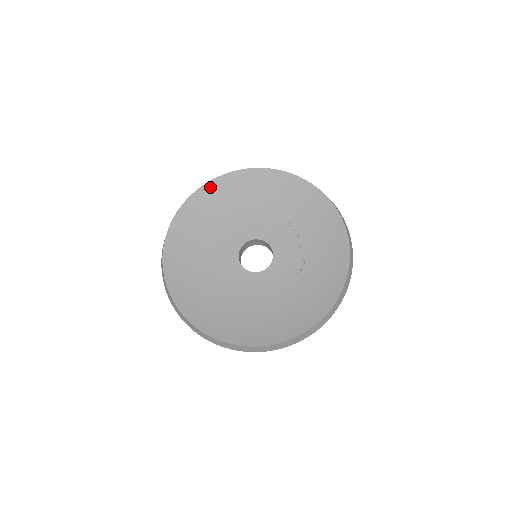
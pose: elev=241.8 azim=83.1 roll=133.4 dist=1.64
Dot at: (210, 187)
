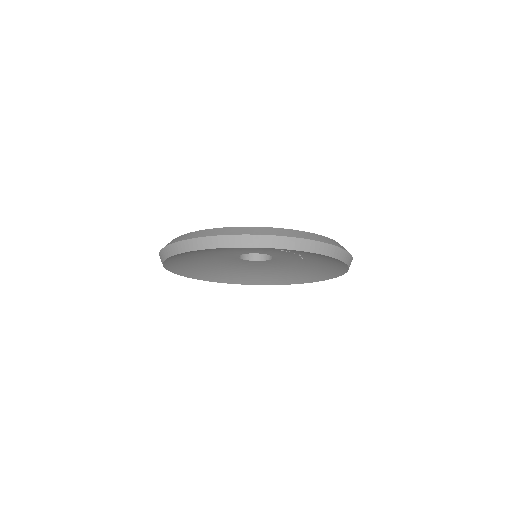
Dot at: (168, 262)
